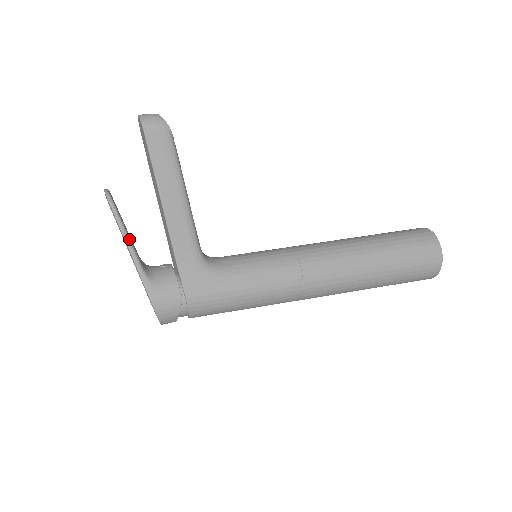
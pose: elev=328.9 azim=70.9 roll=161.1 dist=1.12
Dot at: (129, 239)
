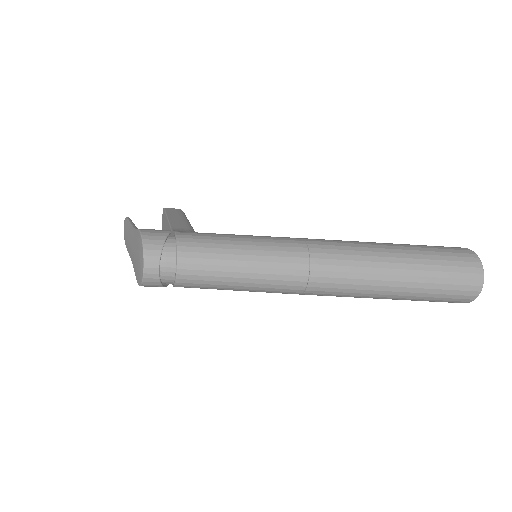
Dot at: (134, 224)
